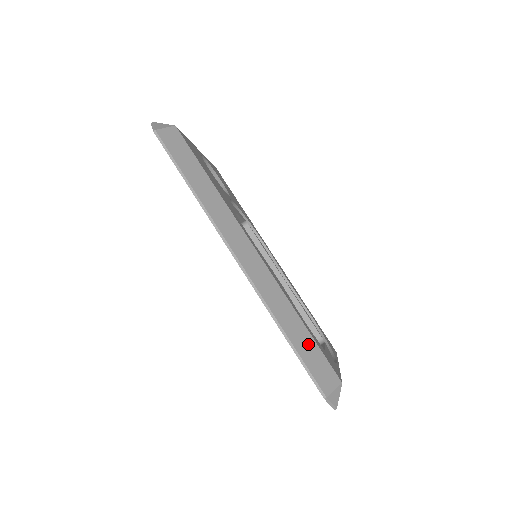
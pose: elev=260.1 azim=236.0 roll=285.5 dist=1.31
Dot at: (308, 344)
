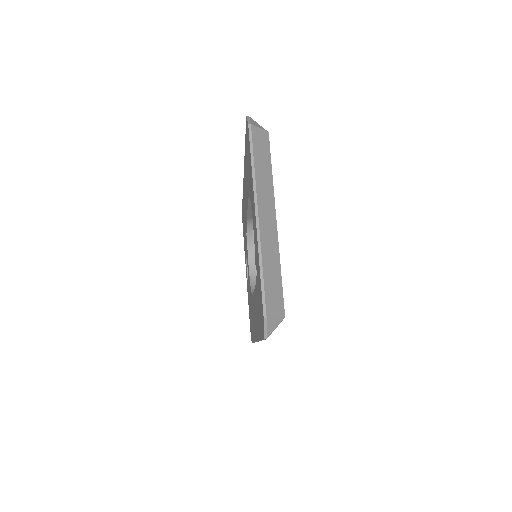
Dot at: occluded
